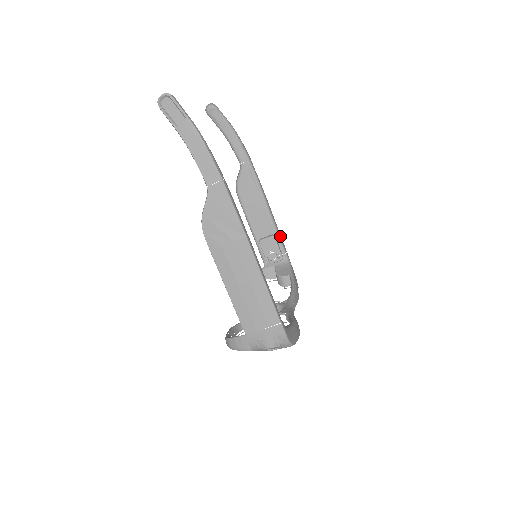
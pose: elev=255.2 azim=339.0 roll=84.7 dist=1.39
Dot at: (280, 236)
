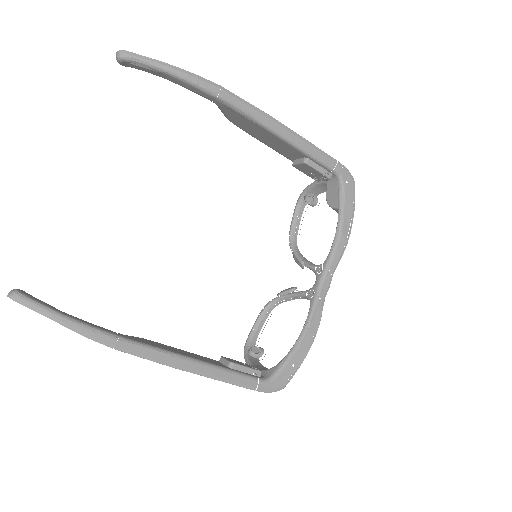
Dot at: (317, 155)
